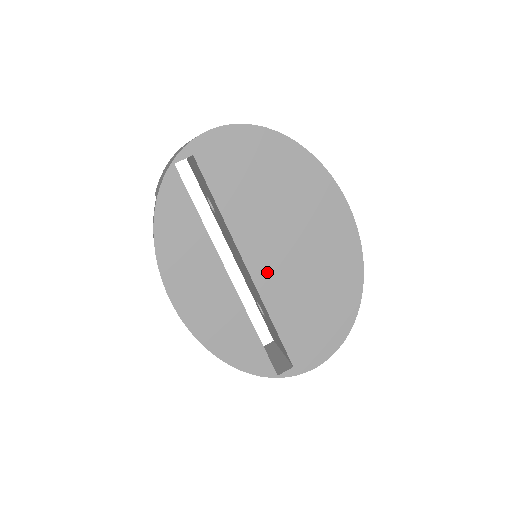
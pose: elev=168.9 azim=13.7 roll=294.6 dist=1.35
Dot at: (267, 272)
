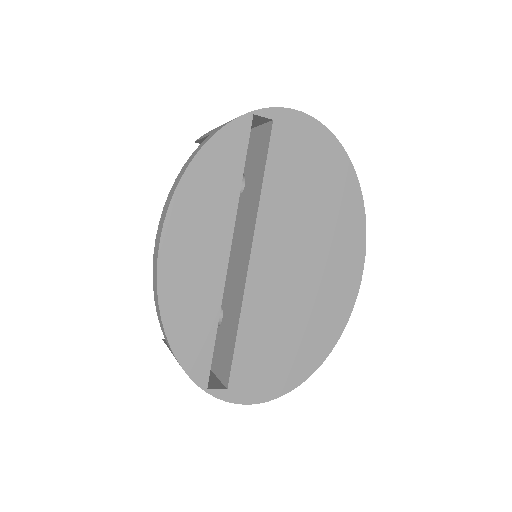
Dot at: (265, 273)
